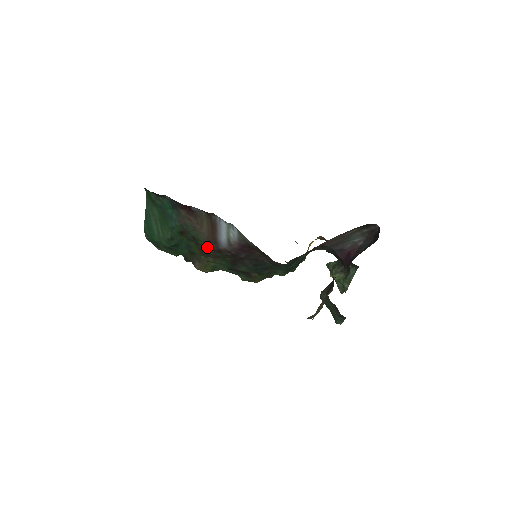
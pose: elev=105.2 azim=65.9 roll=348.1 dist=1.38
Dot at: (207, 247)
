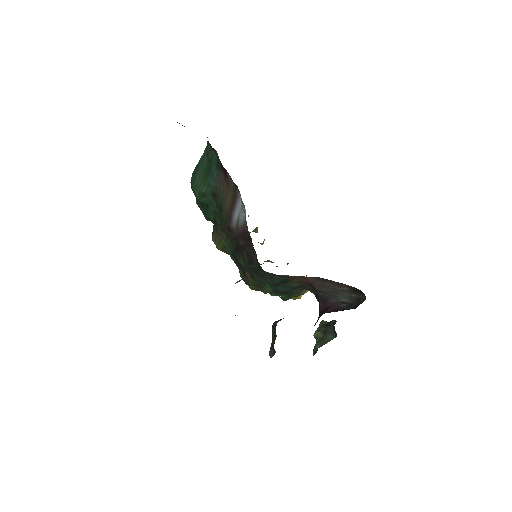
Dot at: (225, 220)
